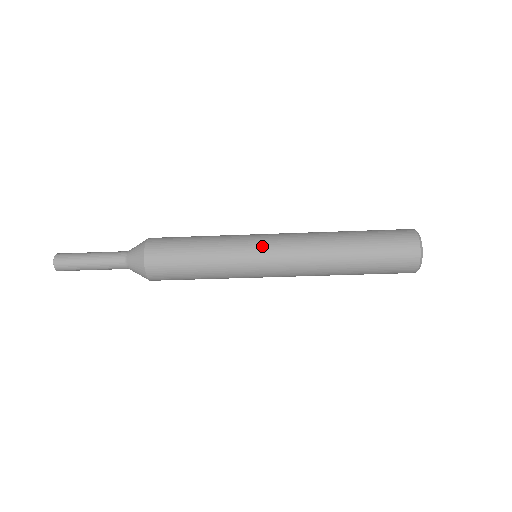
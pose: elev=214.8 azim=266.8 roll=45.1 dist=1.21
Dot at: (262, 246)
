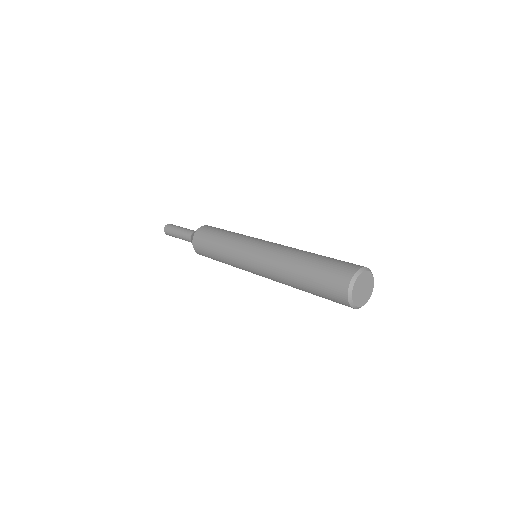
Dot at: (247, 257)
